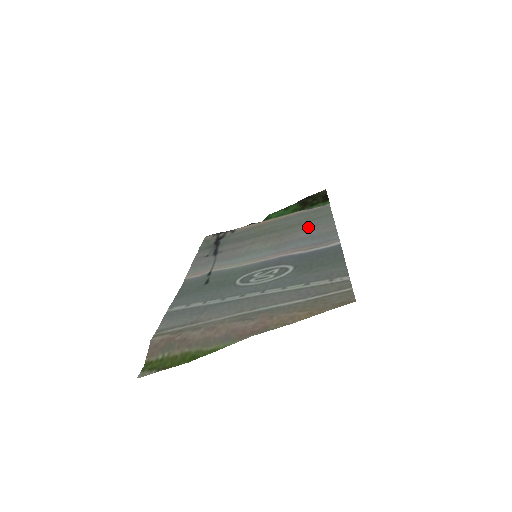
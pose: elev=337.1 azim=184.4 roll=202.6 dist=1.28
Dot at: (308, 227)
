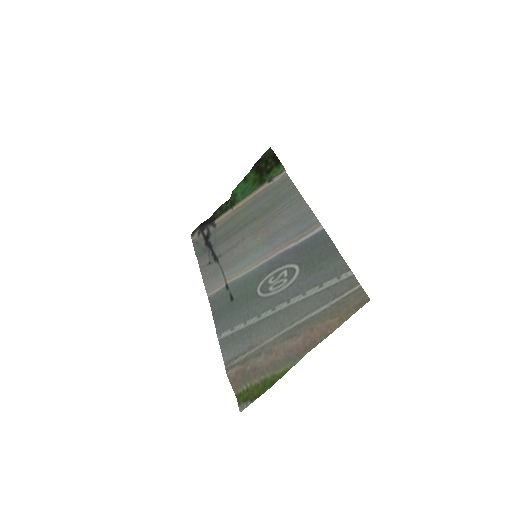
Dot at: (283, 210)
